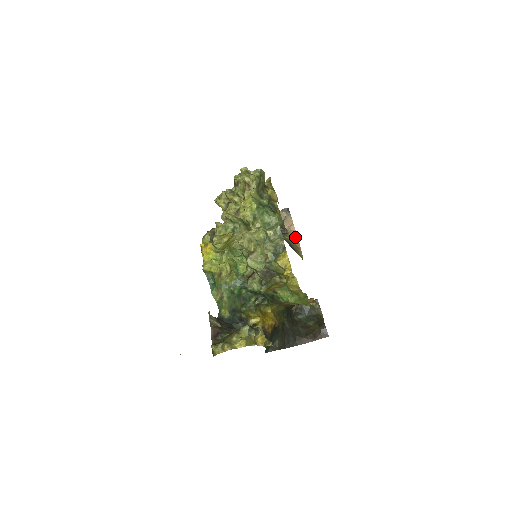
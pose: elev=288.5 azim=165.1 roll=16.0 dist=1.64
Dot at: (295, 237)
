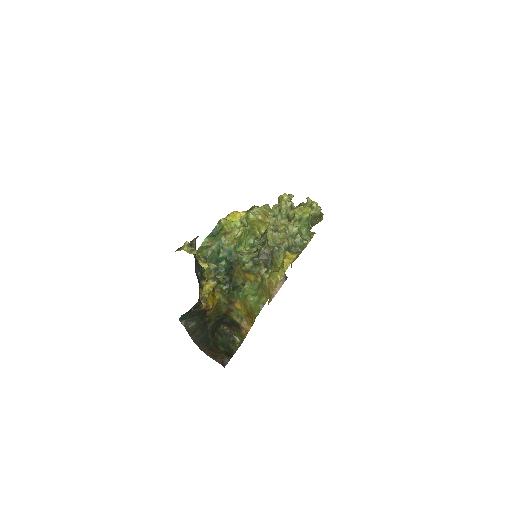
Dot at: (273, 294)
